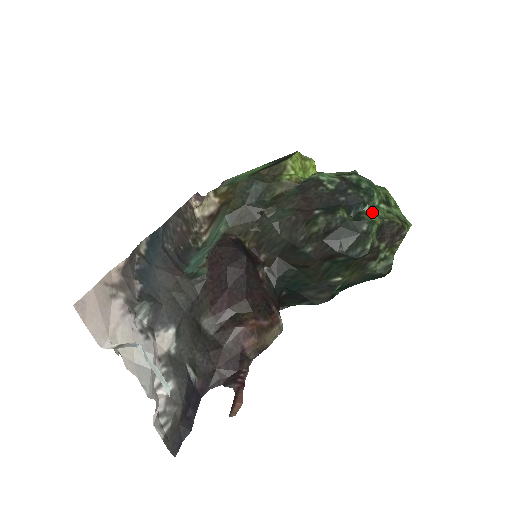
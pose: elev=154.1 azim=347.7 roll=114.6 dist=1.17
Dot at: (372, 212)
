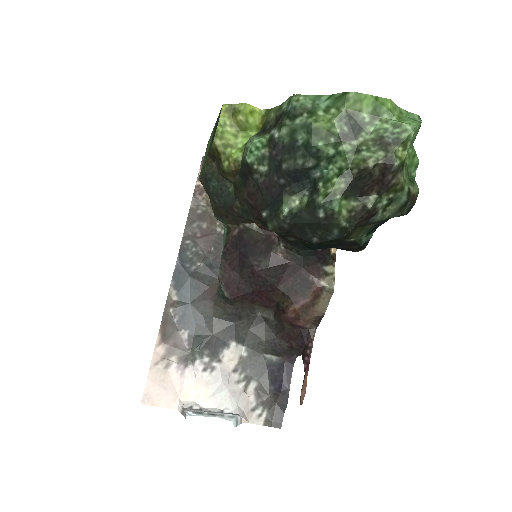
Dot at: (332, 167)
